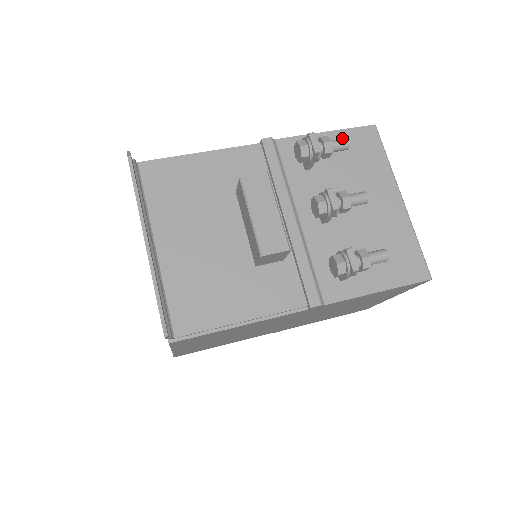
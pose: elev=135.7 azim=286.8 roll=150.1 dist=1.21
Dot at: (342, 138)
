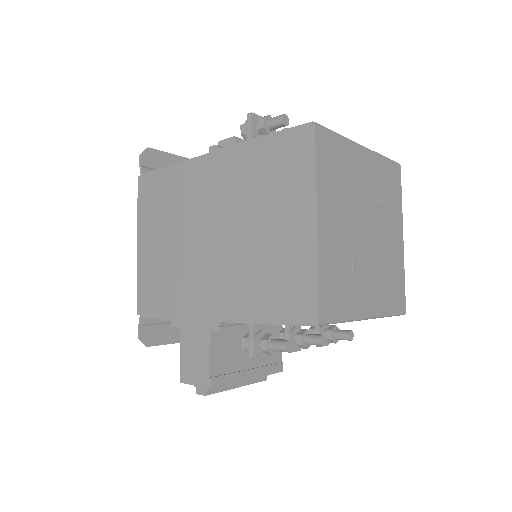
Dot at: occluded
